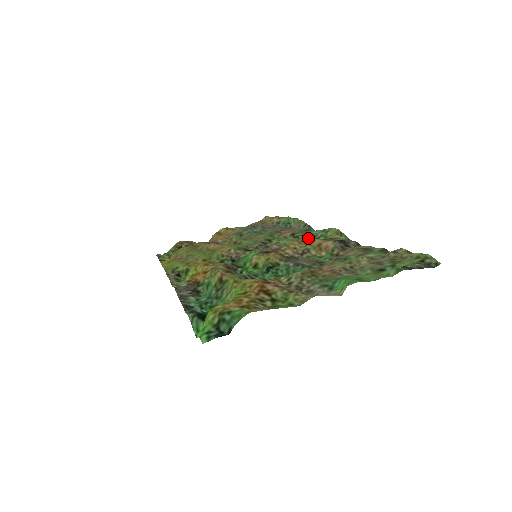
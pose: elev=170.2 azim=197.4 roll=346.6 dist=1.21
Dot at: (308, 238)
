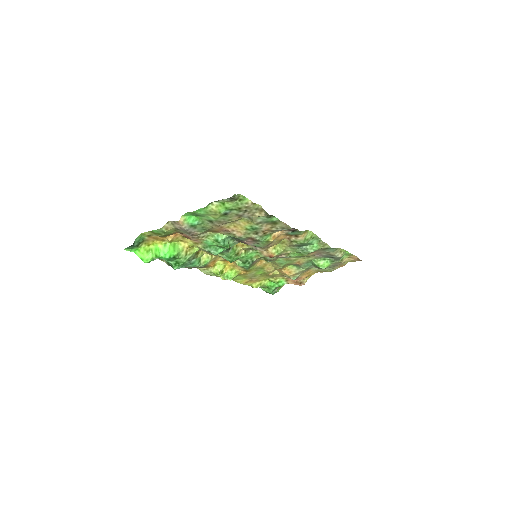
Dot at: (284, 238)
